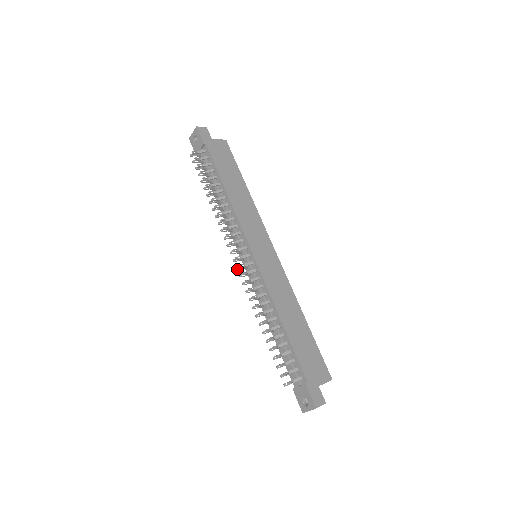
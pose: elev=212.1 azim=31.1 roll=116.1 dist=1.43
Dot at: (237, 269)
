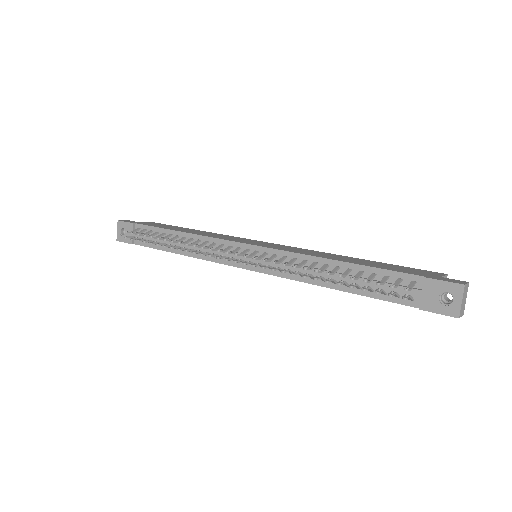
Dot at: (245, 264)
